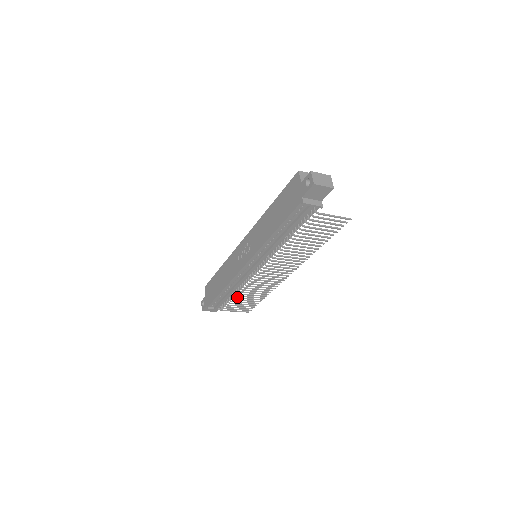
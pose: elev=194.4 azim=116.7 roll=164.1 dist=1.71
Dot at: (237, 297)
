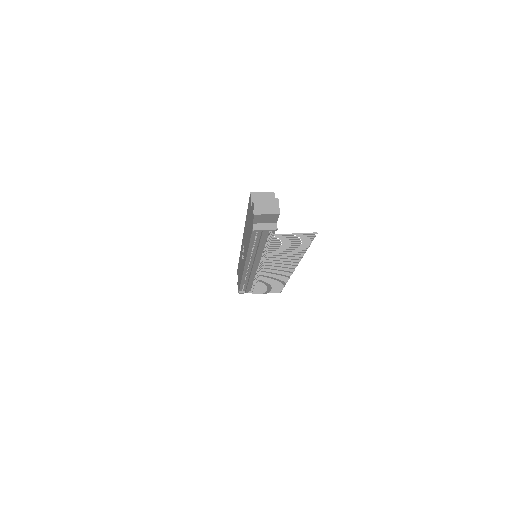
Dot at: (258, 286)
